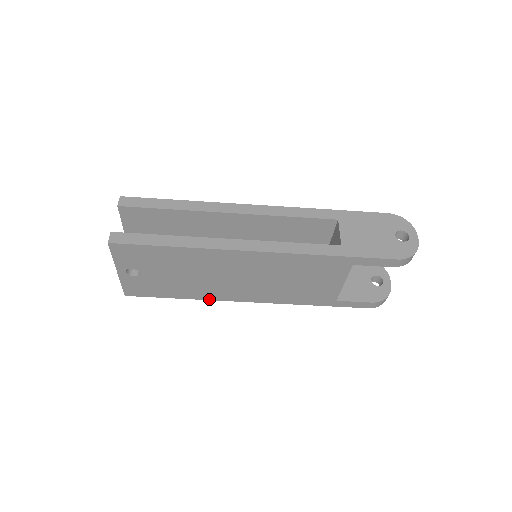
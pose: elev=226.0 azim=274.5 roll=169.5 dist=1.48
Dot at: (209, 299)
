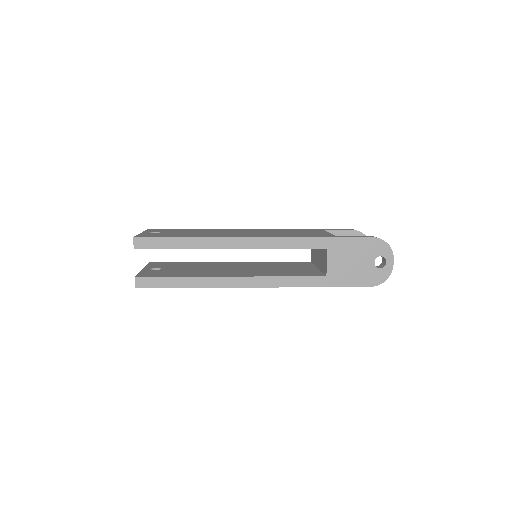
Dot at: occluded
